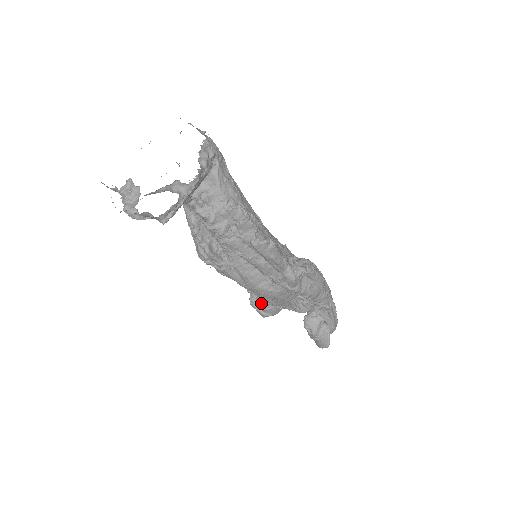
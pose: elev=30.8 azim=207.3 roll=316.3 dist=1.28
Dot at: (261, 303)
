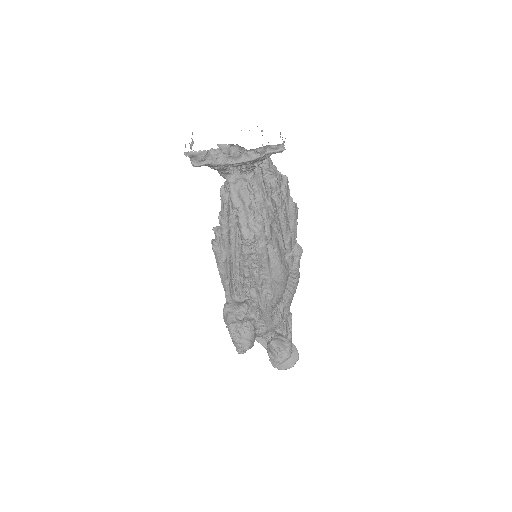
Dot at: (248, 327)
